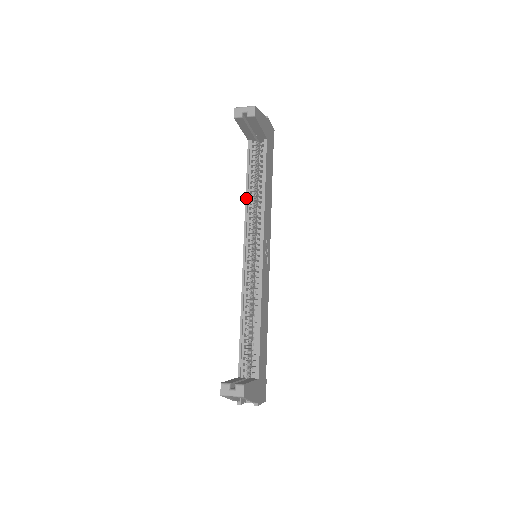
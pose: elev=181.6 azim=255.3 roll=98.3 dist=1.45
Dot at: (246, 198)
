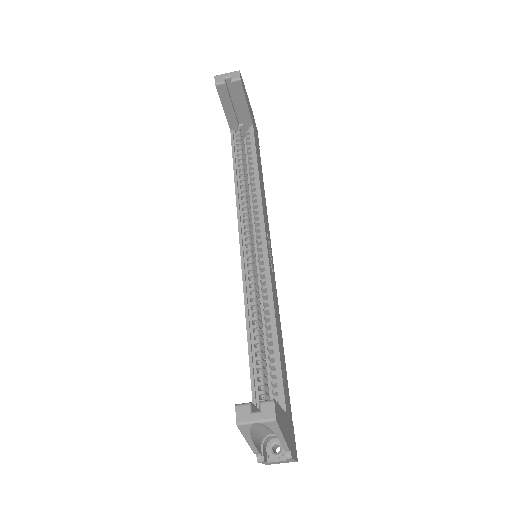
Dot at: (236, 187)
